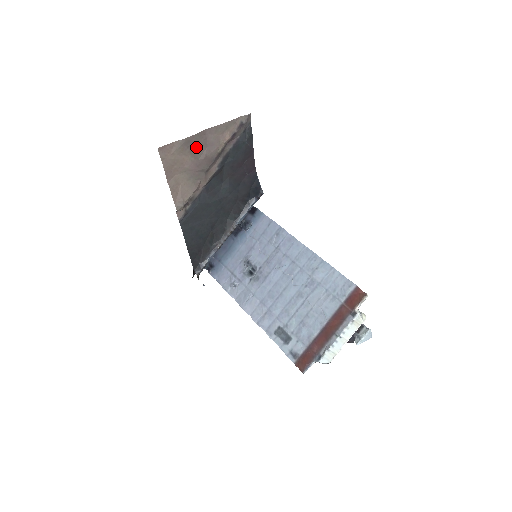
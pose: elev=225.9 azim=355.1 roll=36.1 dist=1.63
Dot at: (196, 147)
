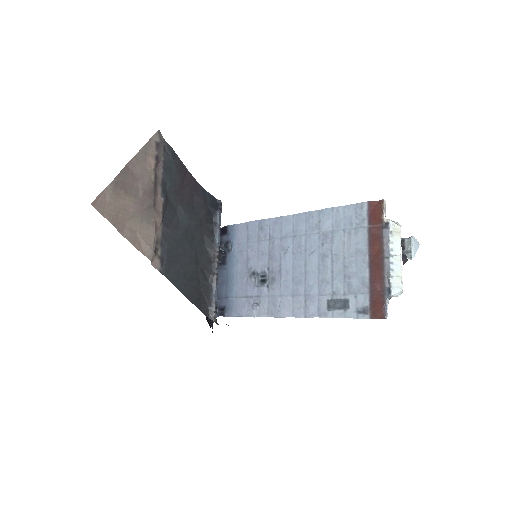
Dot at: (128, 186)
